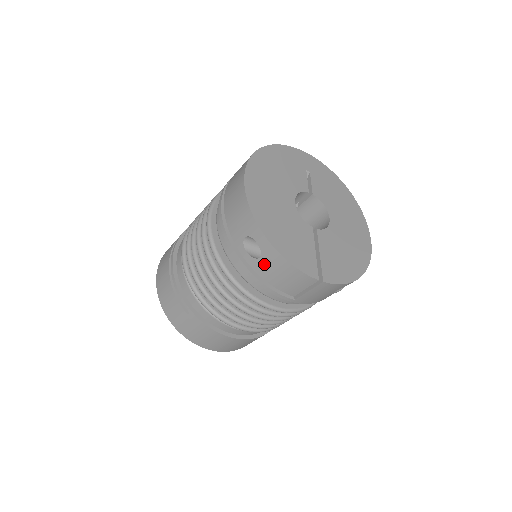
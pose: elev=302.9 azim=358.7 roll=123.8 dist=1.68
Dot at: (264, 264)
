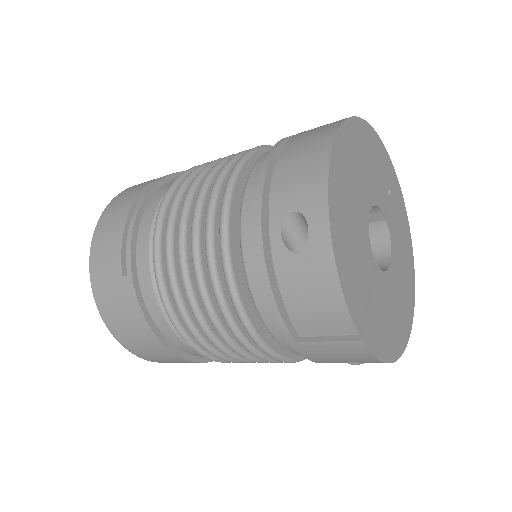
Dot at: (297, 265)
